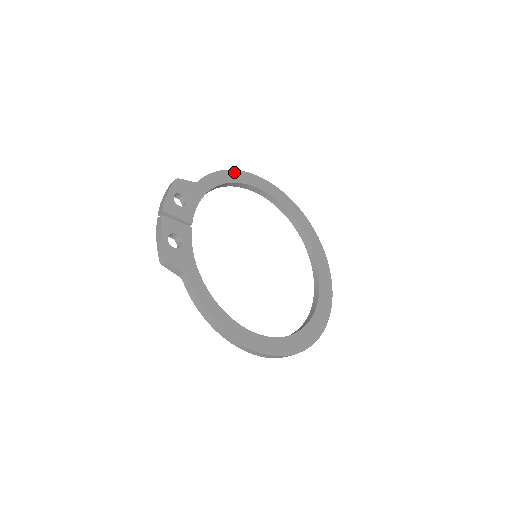
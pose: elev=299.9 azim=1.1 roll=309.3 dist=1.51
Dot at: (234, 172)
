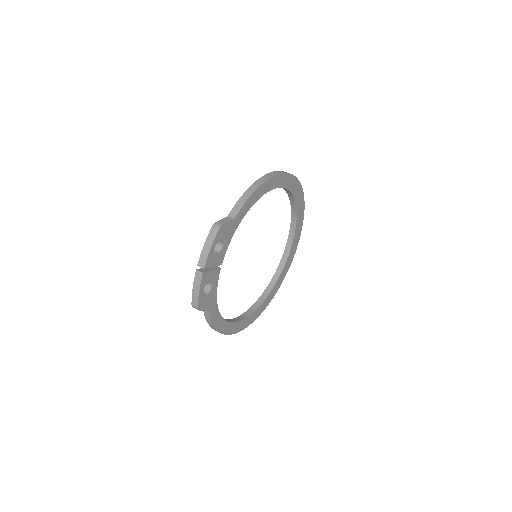
Dot at: (266, 183)
